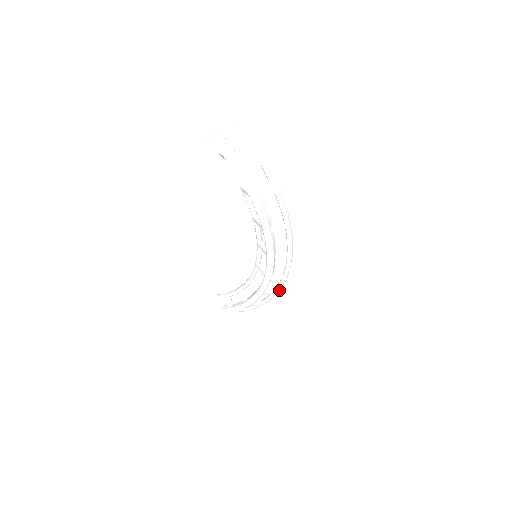
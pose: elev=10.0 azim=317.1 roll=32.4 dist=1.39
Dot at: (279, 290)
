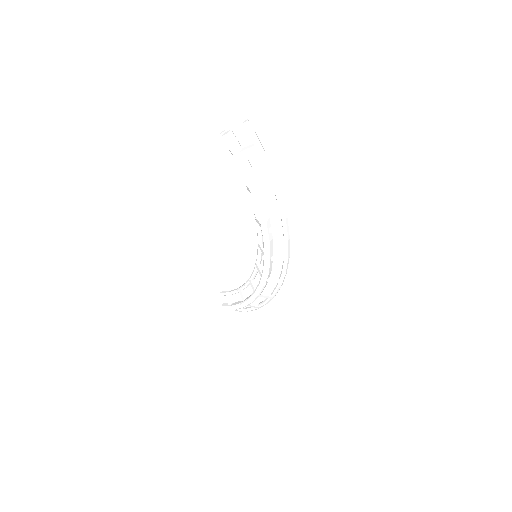
Dot at: (275, 294)
